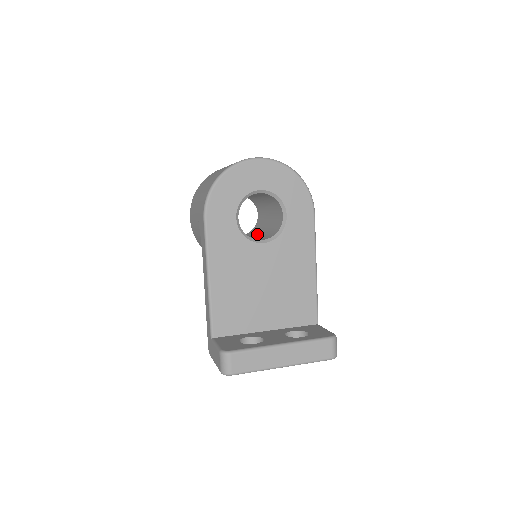
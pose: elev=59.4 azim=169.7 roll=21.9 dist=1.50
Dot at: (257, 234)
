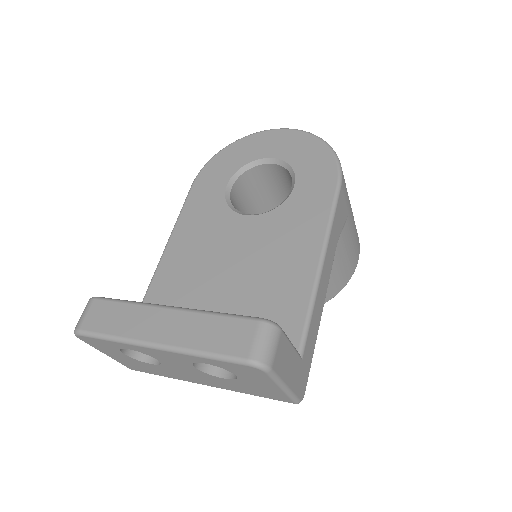
Dot at: occluded
